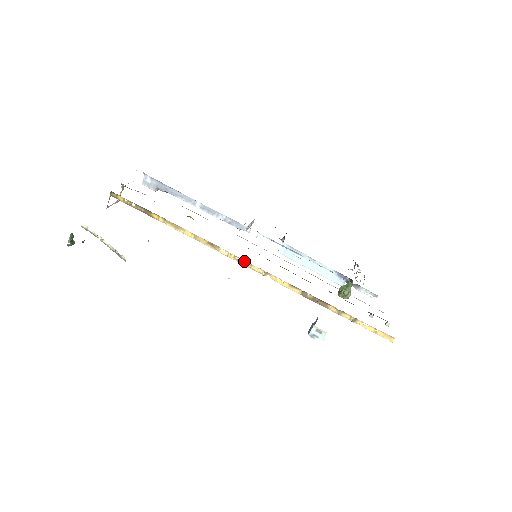
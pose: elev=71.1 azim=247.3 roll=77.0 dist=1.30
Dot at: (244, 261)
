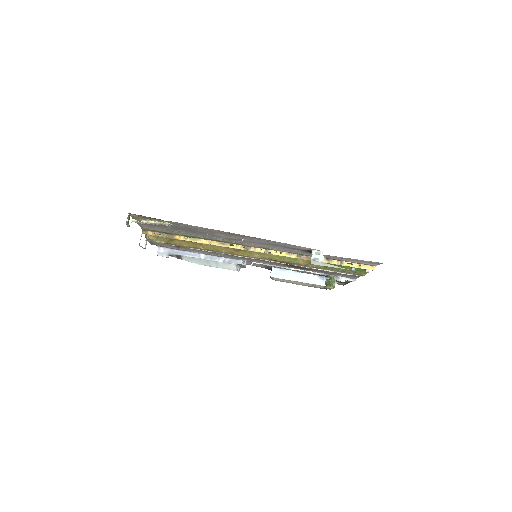
Dot at: (249, 247)
